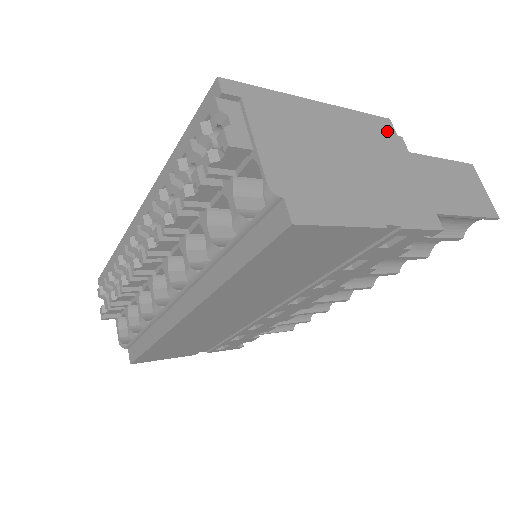
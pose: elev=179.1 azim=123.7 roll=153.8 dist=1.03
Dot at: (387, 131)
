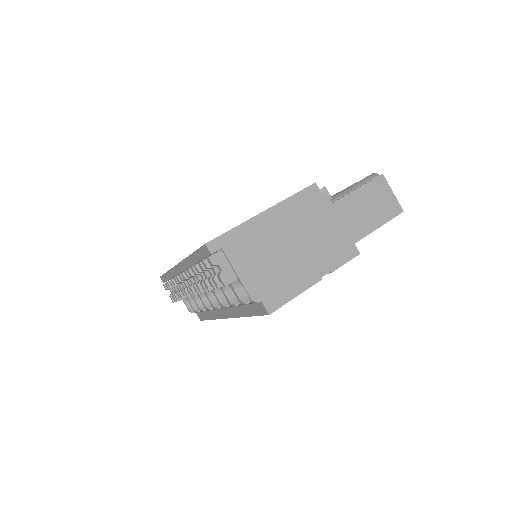
Dot at: (315, 197)
